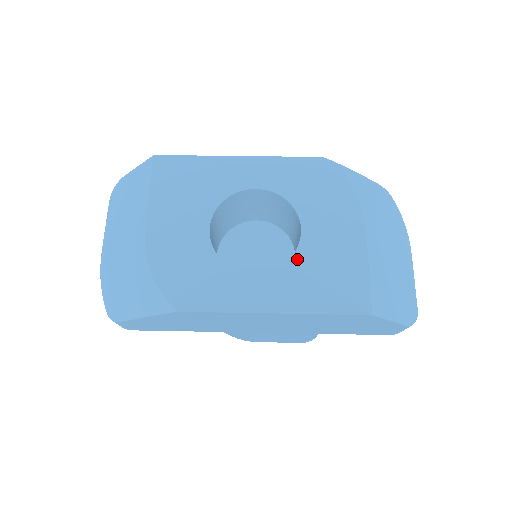
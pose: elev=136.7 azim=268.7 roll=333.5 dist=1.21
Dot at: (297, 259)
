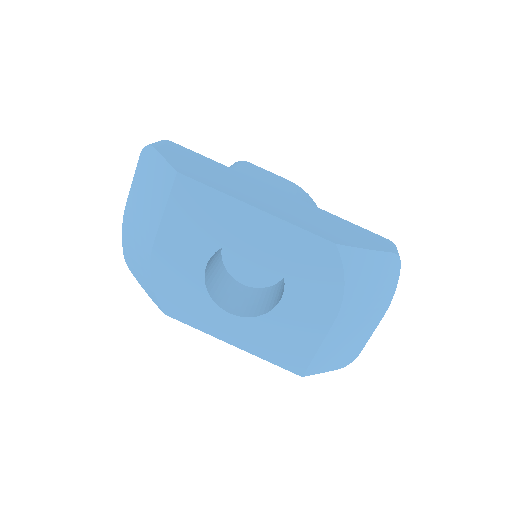
Dot at: (267, 318)
